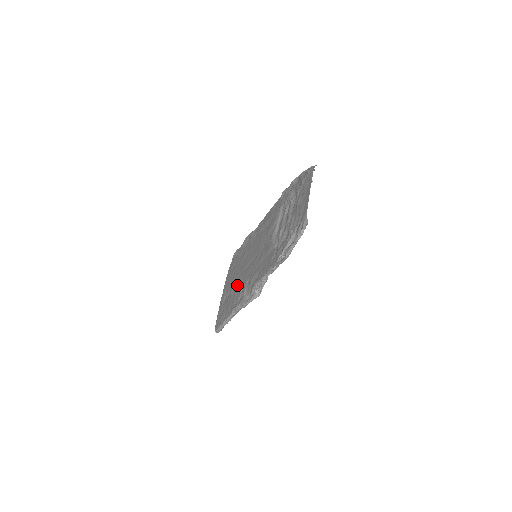
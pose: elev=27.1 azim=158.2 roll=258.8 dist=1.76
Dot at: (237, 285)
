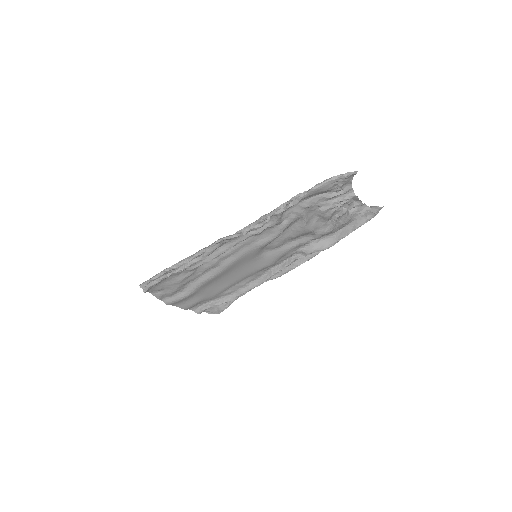
Dot at: (210, 269)
